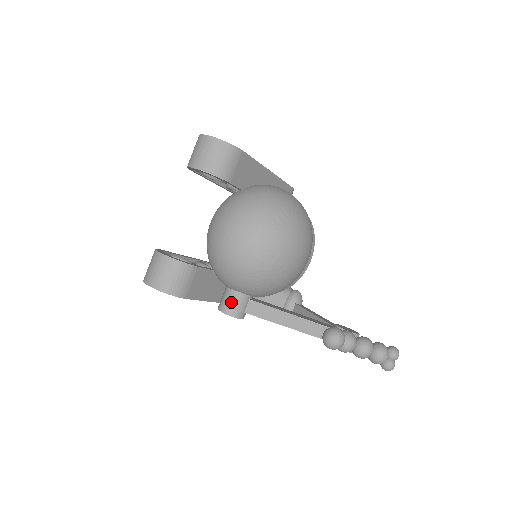
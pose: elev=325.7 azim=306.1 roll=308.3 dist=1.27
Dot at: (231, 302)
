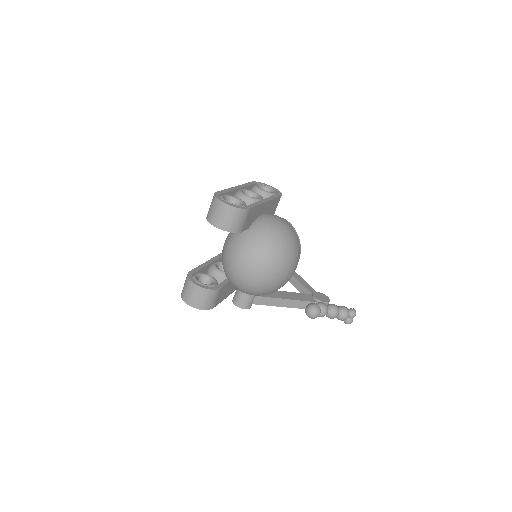
Dot at: (243, 300)
